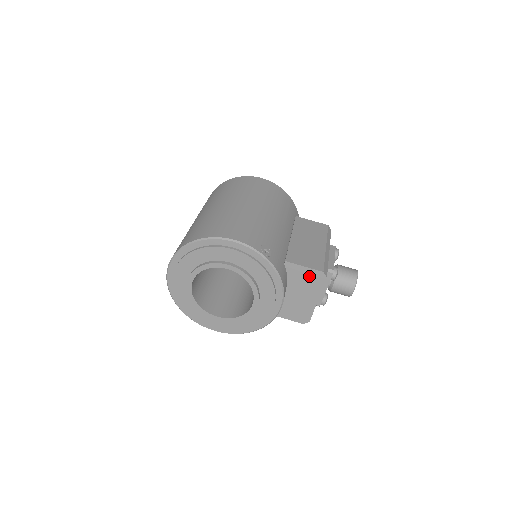
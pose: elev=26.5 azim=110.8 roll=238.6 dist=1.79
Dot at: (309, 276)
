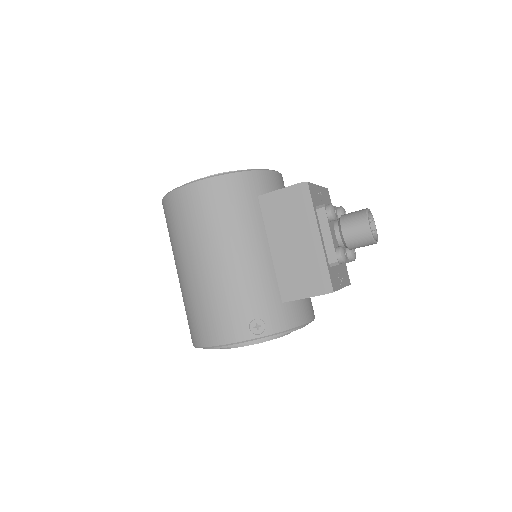
Dot at: occluded
